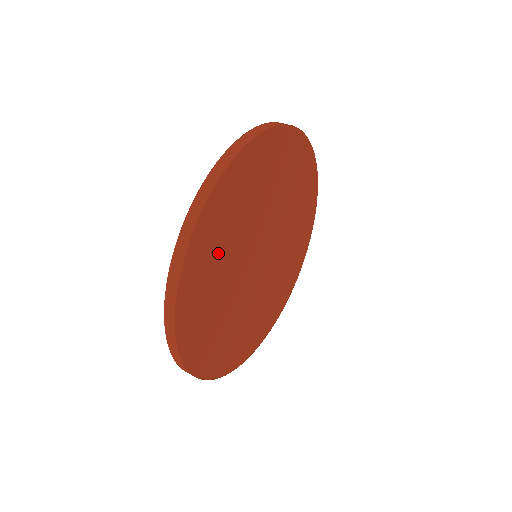
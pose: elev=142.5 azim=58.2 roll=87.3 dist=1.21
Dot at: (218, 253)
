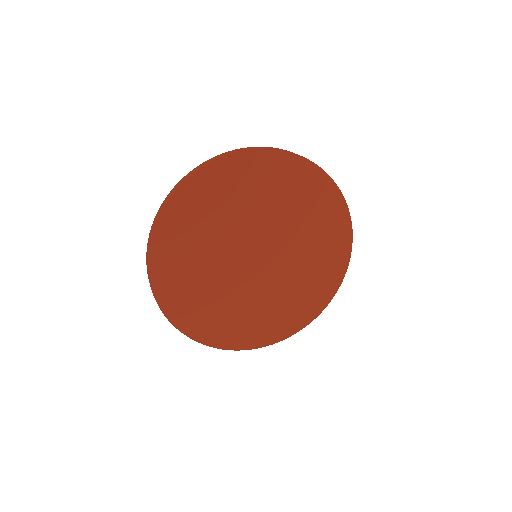
Dot at: (189, 261)
